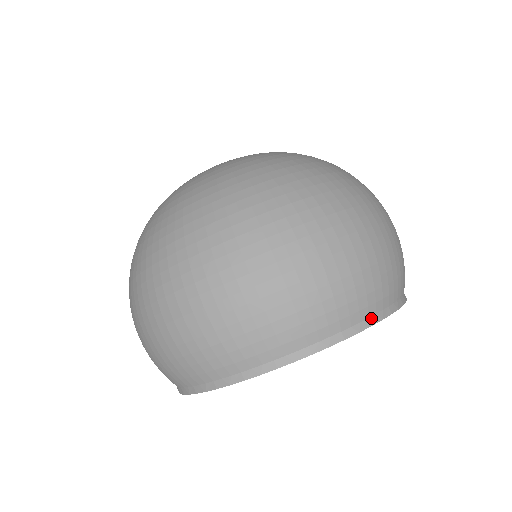
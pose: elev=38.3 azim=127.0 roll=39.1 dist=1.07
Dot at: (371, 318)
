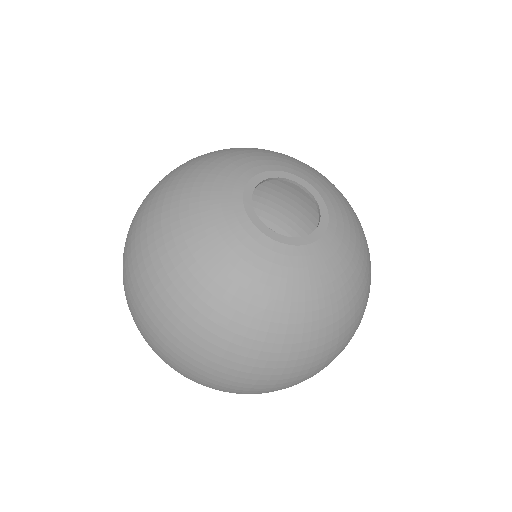
Dot at: occluded
